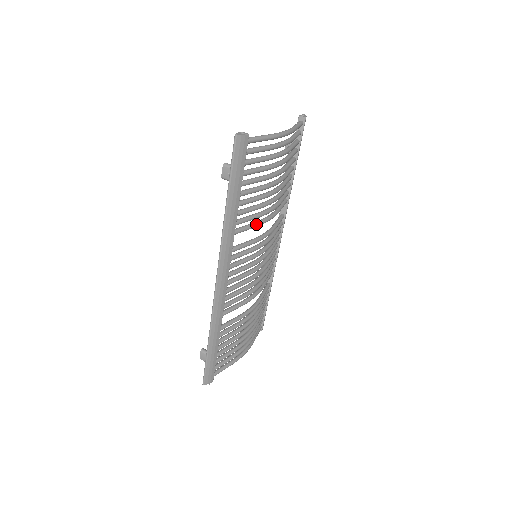
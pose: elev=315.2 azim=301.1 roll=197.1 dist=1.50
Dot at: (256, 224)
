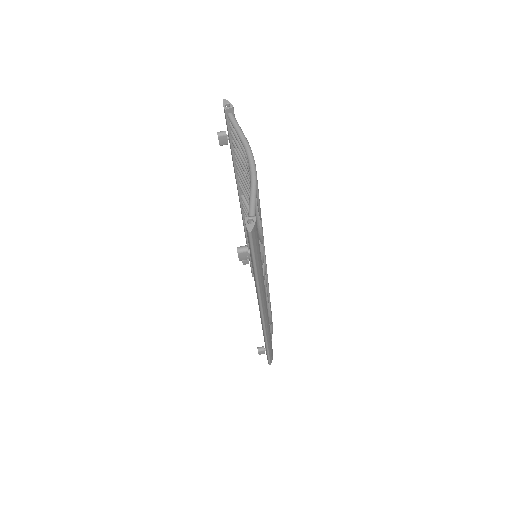
Dot at: (263, 249)
